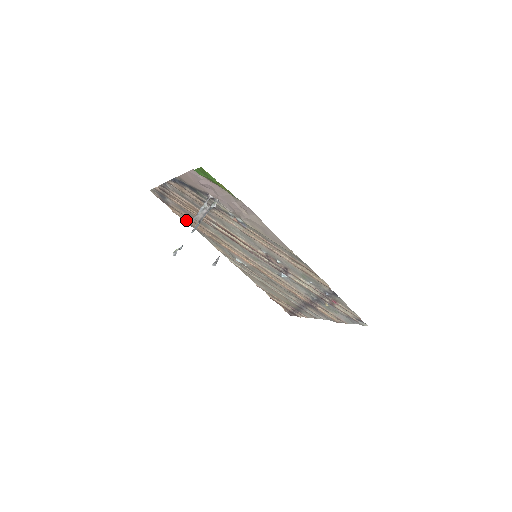
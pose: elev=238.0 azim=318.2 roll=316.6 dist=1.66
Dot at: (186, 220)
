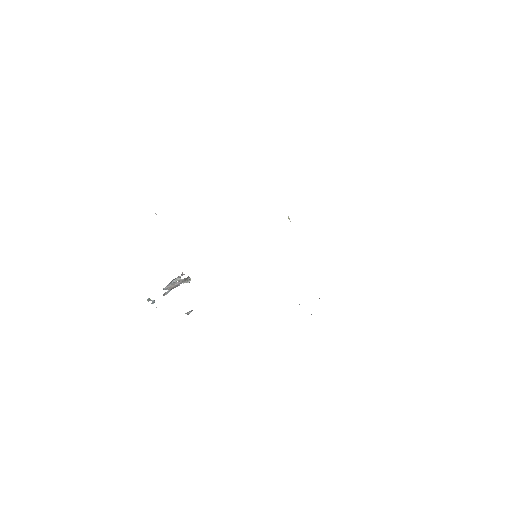
Dot at: occluded
